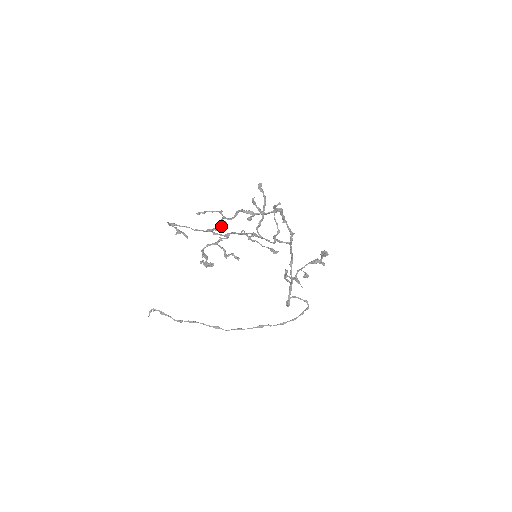
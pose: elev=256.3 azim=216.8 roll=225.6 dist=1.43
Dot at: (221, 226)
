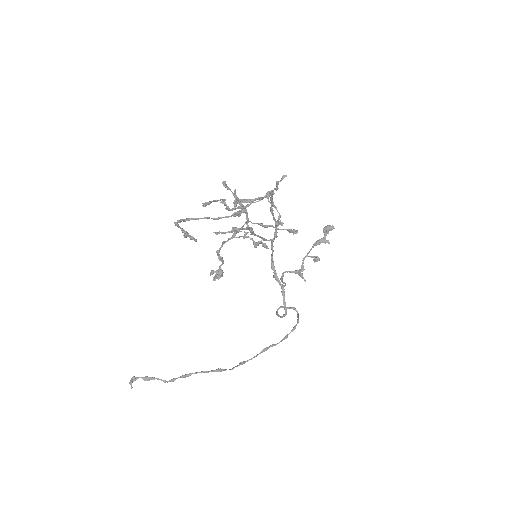
Dot at: (243, 208)
